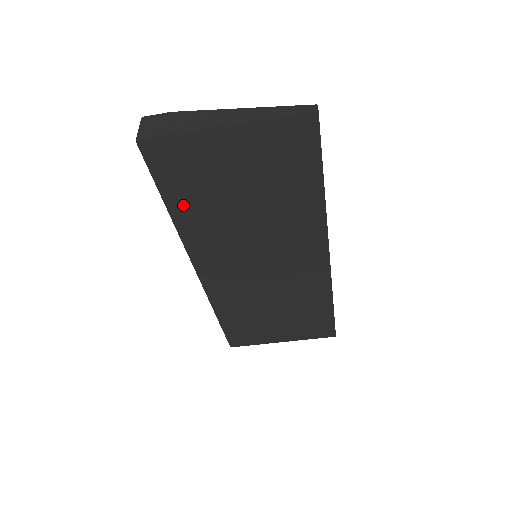
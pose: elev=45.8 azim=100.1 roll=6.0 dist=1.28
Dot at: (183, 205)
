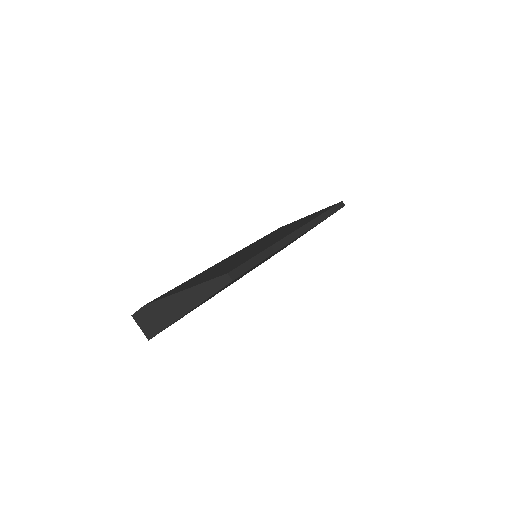
Dot at: occluded
